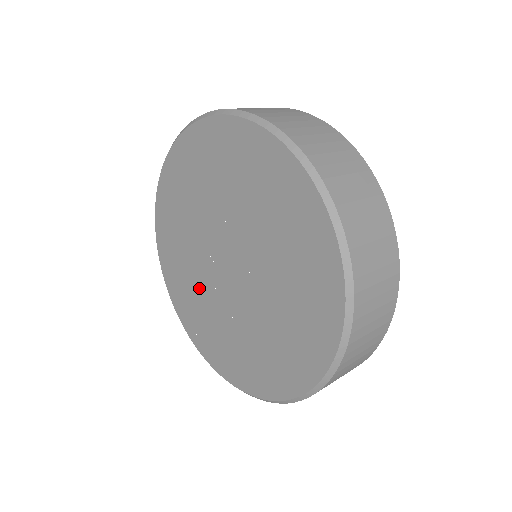
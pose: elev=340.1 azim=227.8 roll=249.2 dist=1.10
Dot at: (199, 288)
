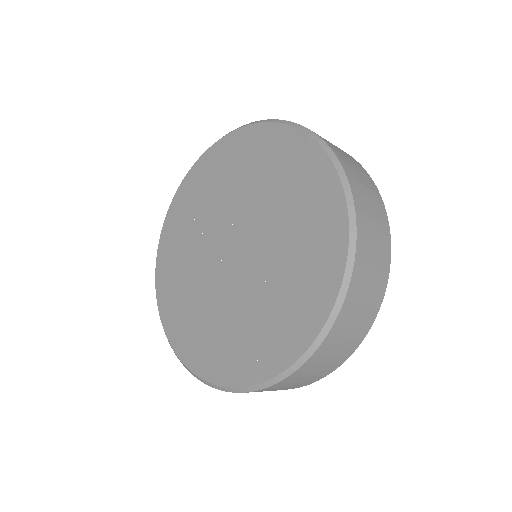
Dot at: (233, 315)
